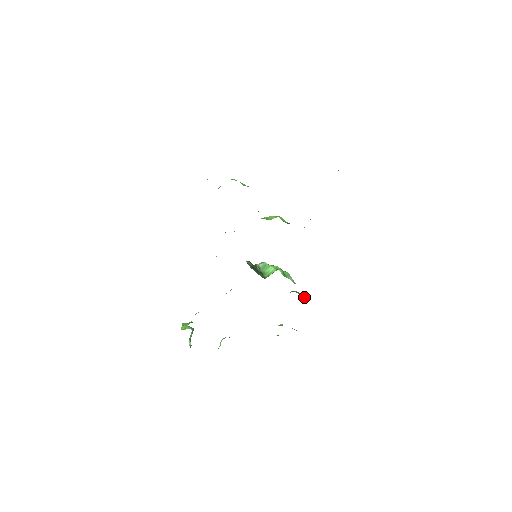
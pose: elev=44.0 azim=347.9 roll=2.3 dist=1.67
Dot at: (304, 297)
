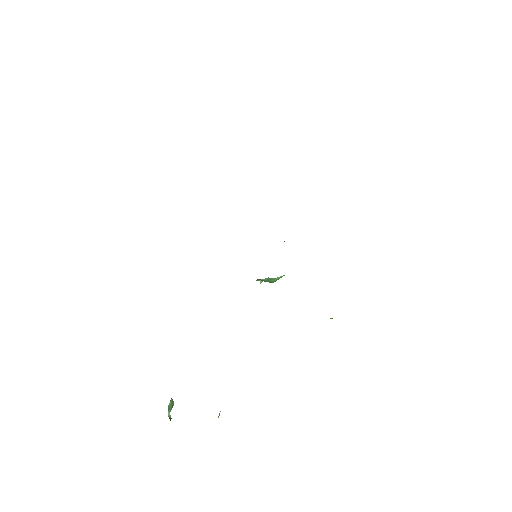
Dot at: (332, 318)
